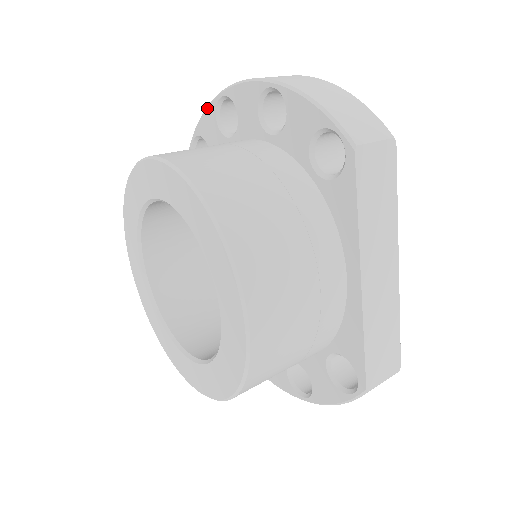
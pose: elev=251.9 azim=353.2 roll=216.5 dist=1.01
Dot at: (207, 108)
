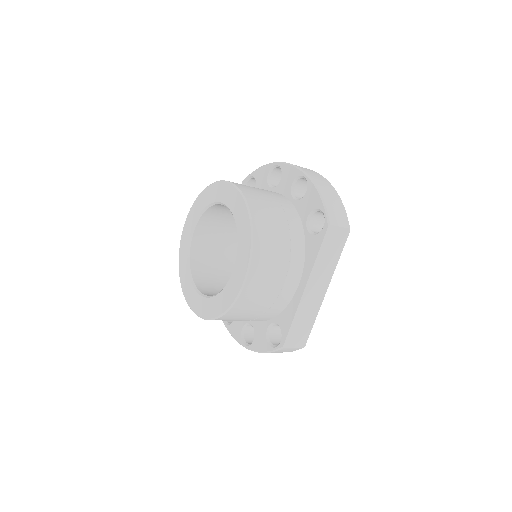
Dot at: (266, 165)
